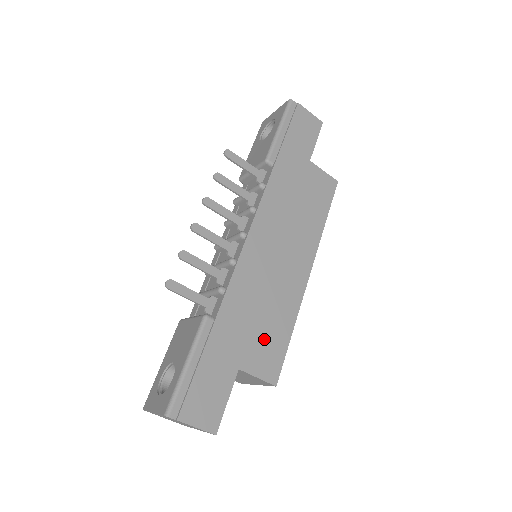
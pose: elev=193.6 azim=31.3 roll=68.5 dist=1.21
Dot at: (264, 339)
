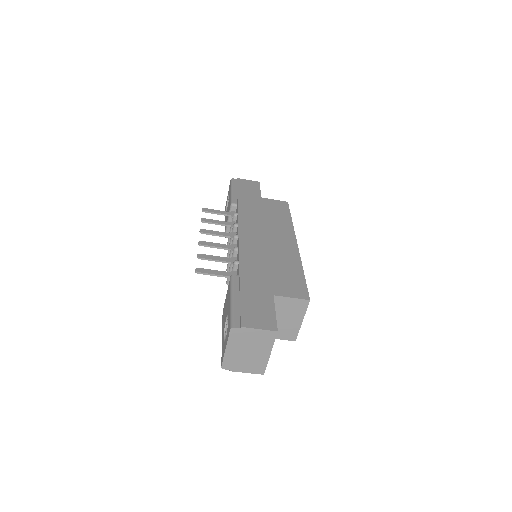
Dot at: (283, 278)
